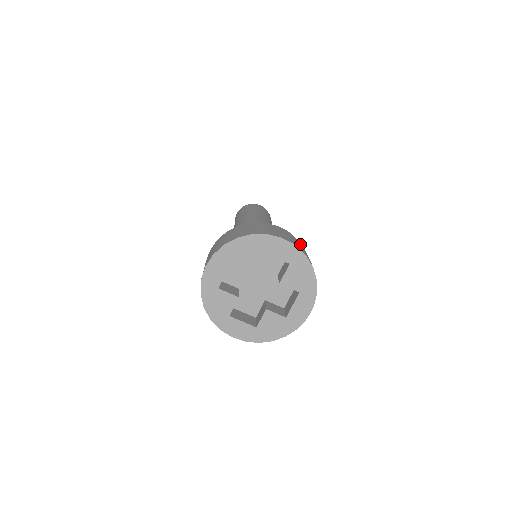
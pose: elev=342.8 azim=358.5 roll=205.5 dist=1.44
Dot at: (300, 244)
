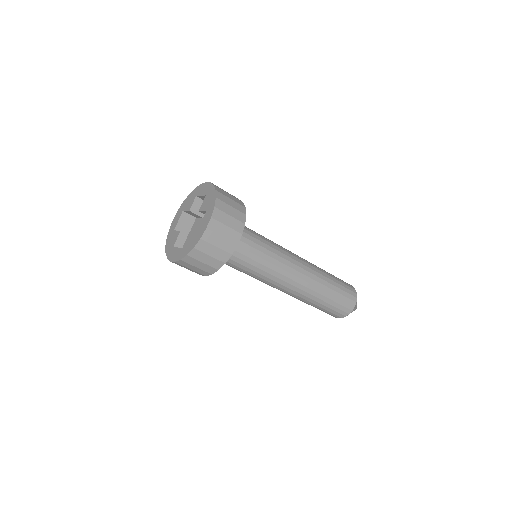
Dot at: (234, 197)
